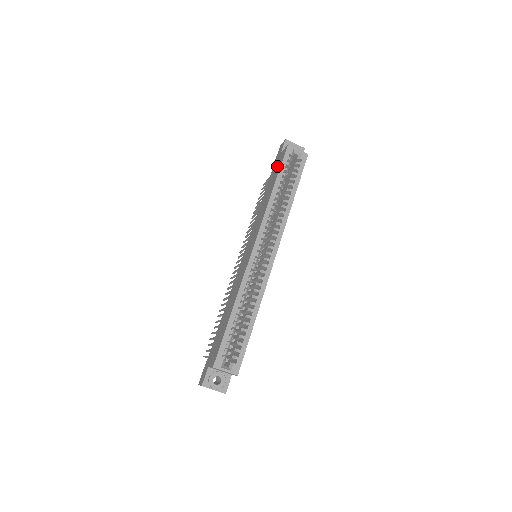
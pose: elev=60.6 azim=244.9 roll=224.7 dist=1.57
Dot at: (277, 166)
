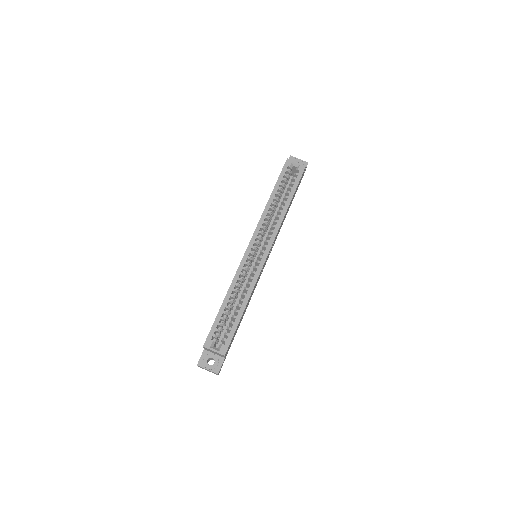
Dot at: occluded
